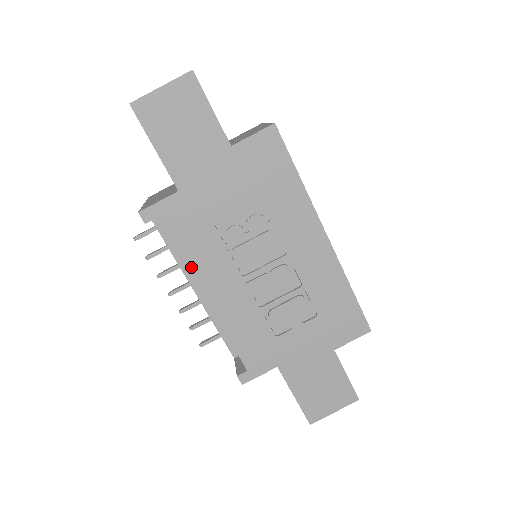
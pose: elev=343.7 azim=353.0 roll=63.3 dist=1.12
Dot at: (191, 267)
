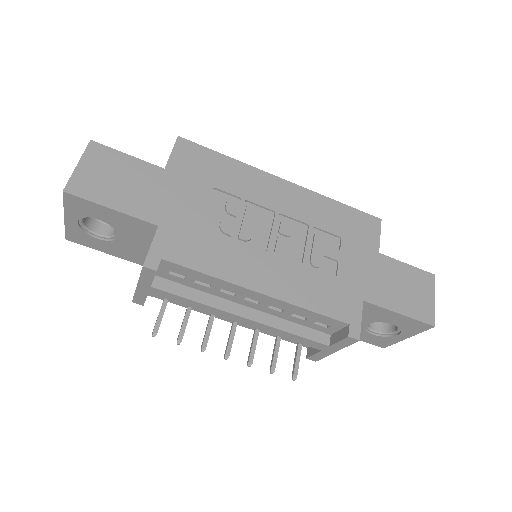
Dot at: (224, 276)
